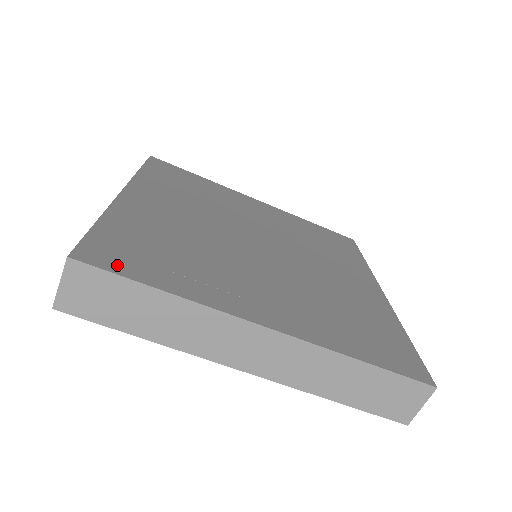
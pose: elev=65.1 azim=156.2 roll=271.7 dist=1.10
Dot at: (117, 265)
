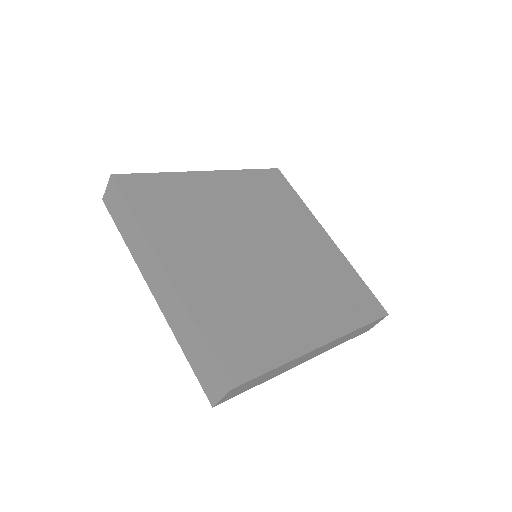
Dot at: (130, 192)
